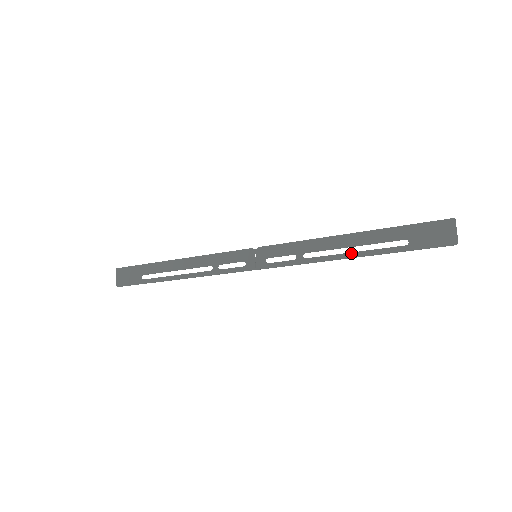
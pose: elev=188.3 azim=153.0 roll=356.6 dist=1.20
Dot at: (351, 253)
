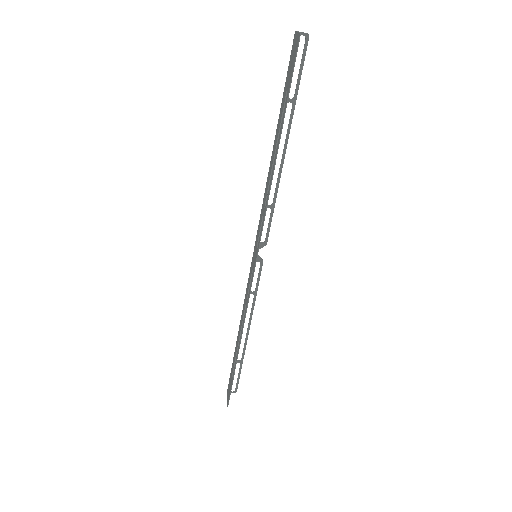
Dot at: (275, 157)
